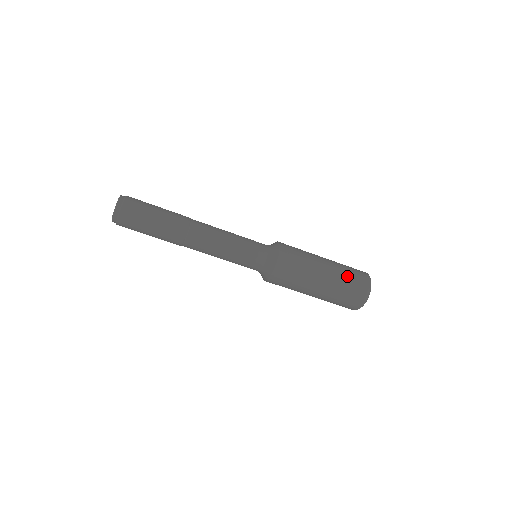
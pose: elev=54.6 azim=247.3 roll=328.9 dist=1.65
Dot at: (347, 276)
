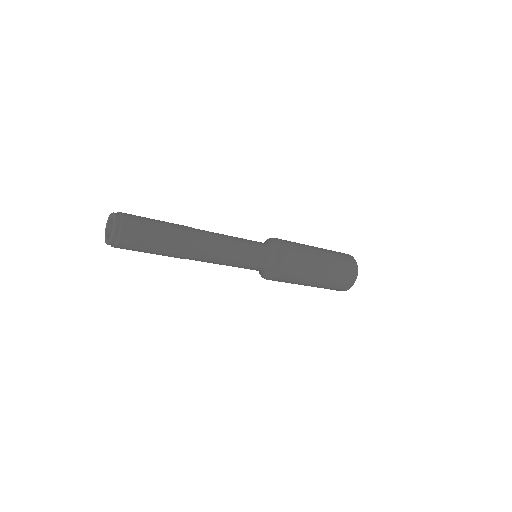
Dot at: (338, 276)
